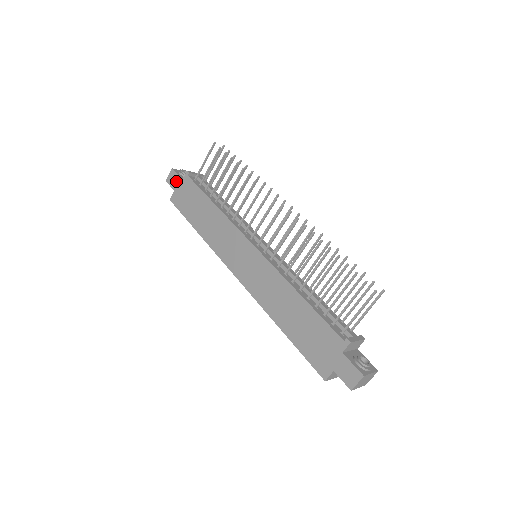
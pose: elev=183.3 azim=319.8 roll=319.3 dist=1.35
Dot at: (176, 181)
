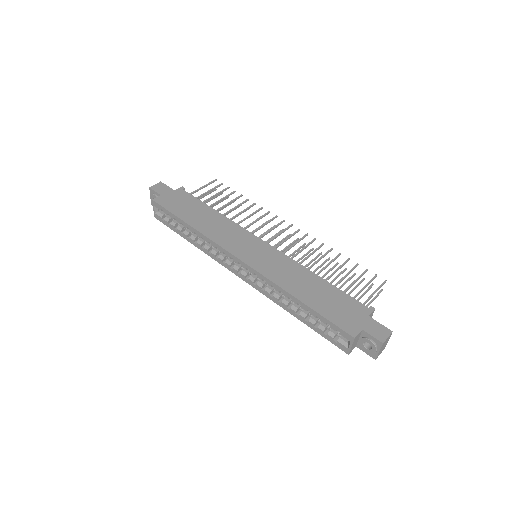
Dot at: (165, 190)
